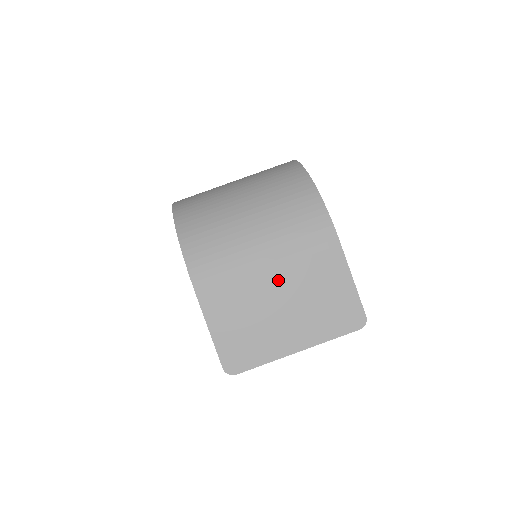
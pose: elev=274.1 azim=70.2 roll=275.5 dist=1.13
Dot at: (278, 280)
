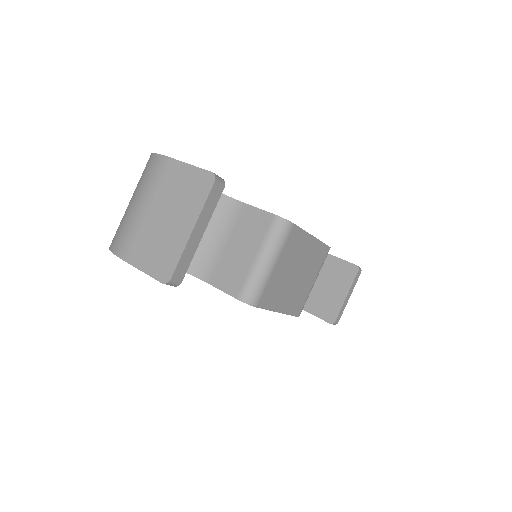
Dot at: (156, 209)
